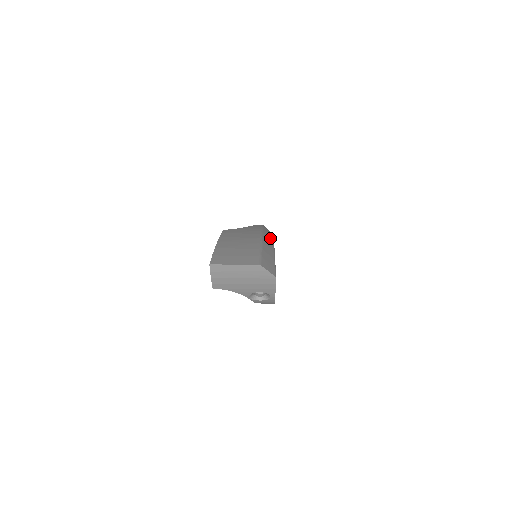
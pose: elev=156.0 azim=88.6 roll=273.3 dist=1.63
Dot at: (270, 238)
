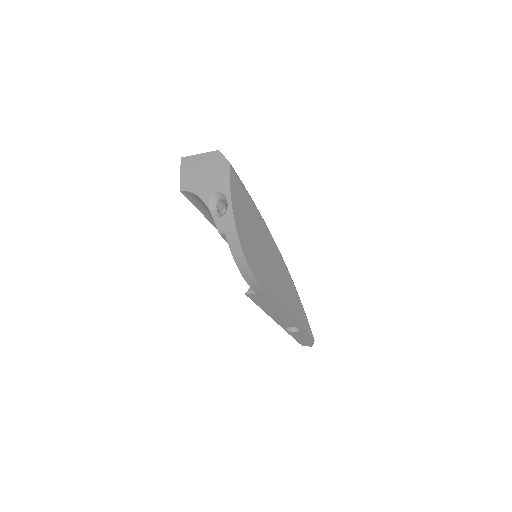
Dot at: occluded
